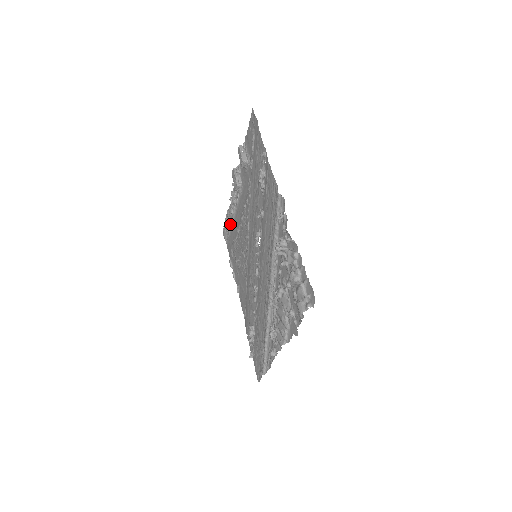
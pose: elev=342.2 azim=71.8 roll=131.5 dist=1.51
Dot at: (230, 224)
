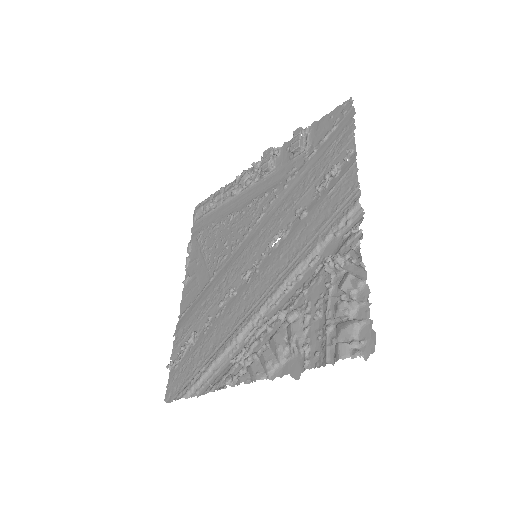
Dot at: (218, 204)
